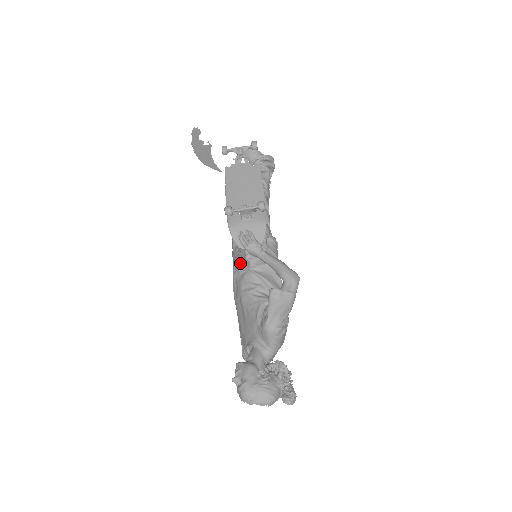
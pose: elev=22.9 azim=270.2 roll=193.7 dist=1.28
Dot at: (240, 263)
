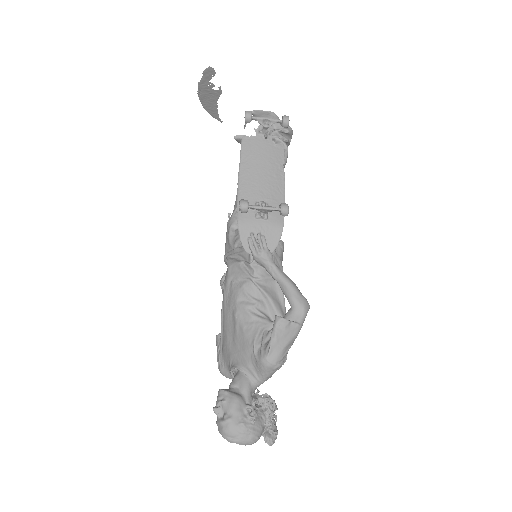
Dot at: (241, 267)
